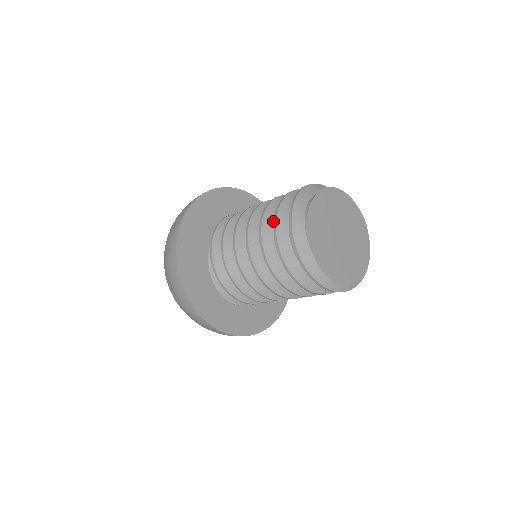
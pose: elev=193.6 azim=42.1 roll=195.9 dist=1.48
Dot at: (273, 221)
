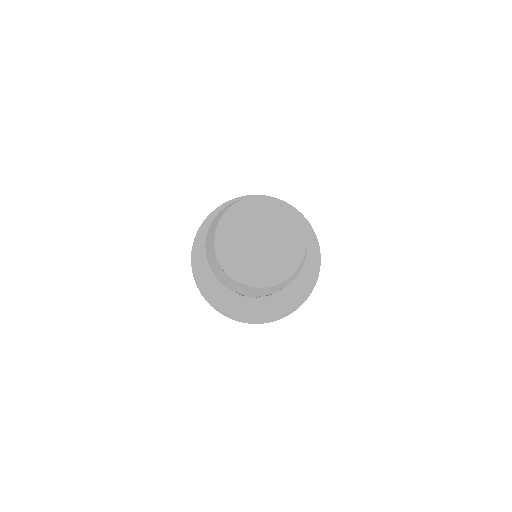
Dot at: occluded
